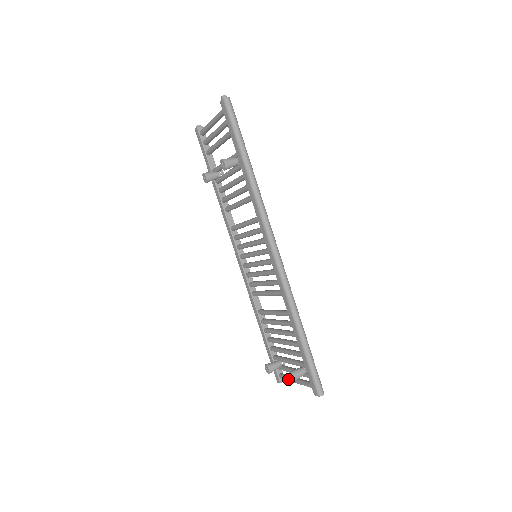
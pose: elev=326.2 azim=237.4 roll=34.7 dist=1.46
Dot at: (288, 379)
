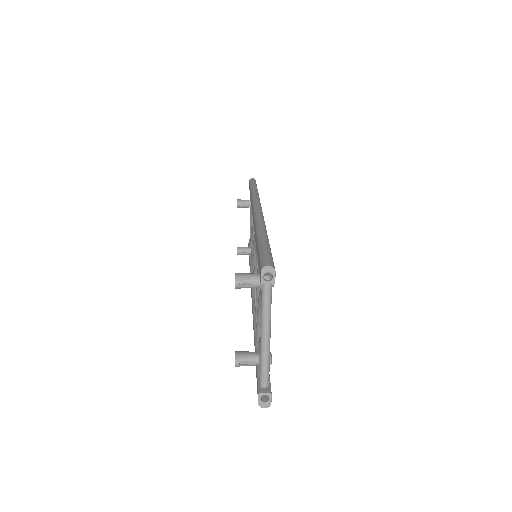
Dot at: (260, 353)
